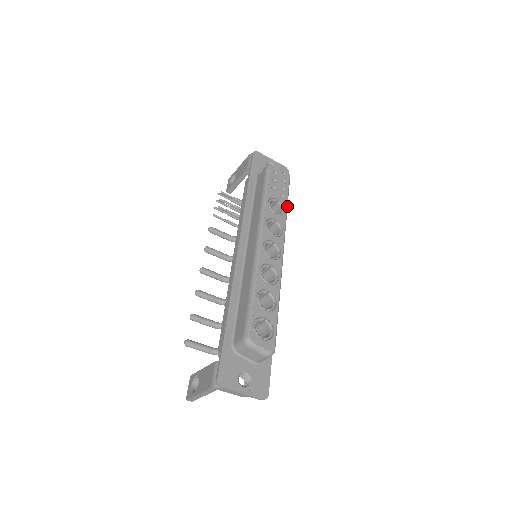
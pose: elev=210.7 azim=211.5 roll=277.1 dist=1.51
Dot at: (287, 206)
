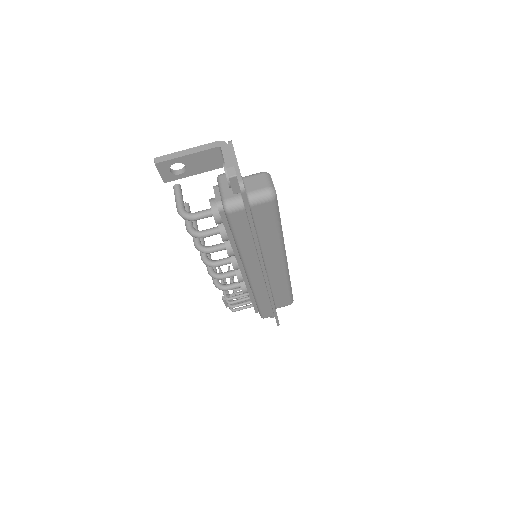
Dot at: (290, 286)
